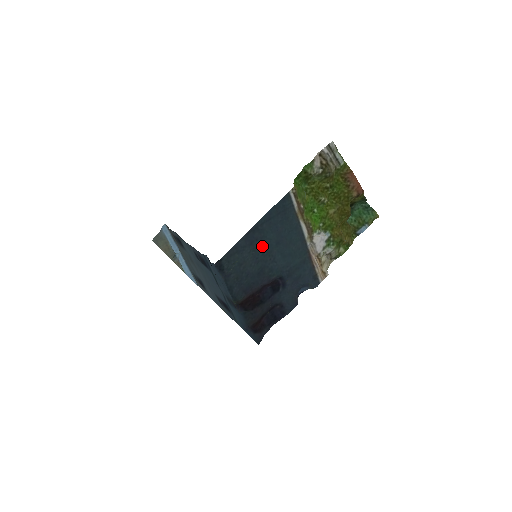
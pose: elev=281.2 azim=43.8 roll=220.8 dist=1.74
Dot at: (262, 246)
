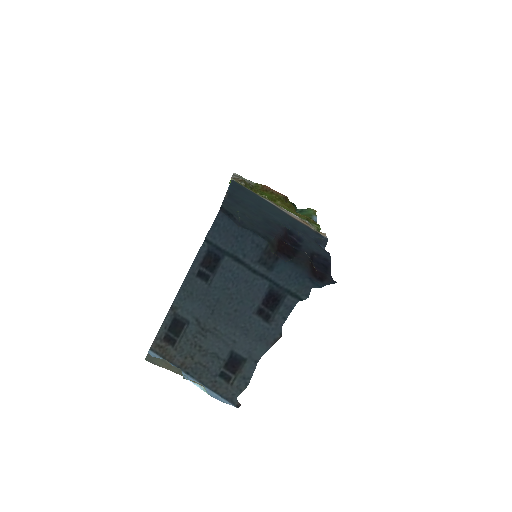
Dot at: (248, 207)
